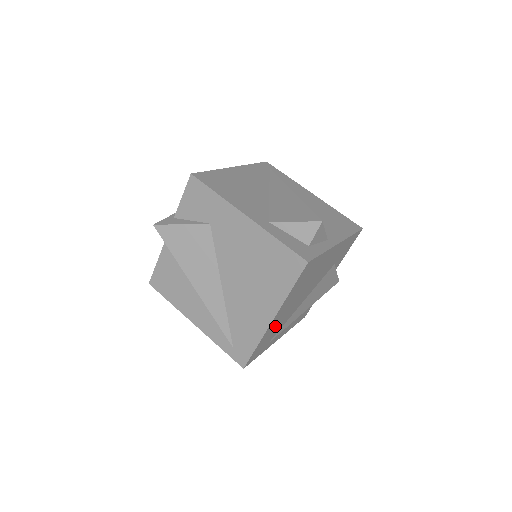
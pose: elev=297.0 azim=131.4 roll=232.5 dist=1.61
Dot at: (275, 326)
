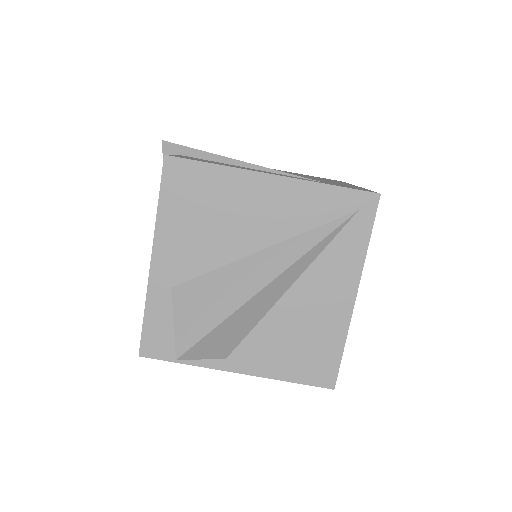
Dot at: occluded
